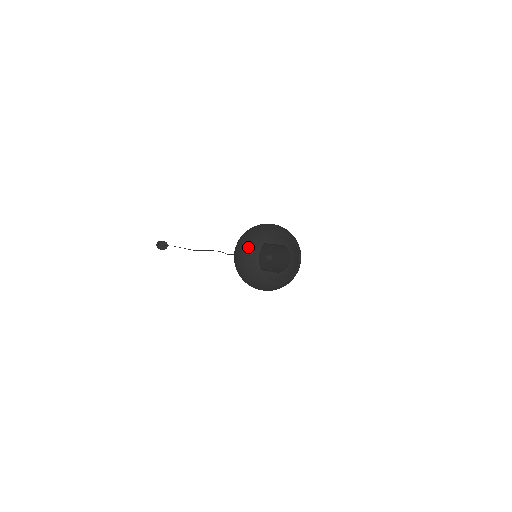
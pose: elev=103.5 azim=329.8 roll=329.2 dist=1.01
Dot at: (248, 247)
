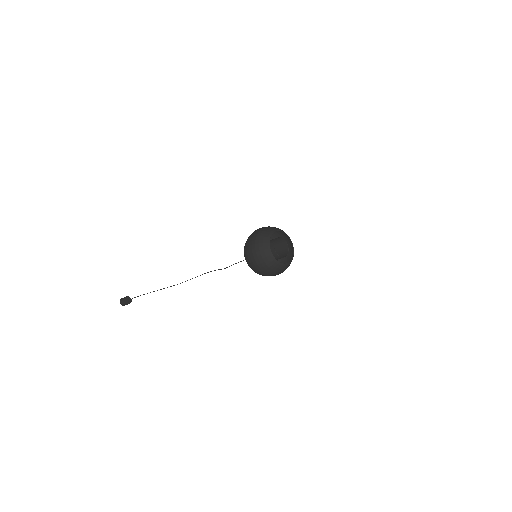
Dot at: (261, 254)
